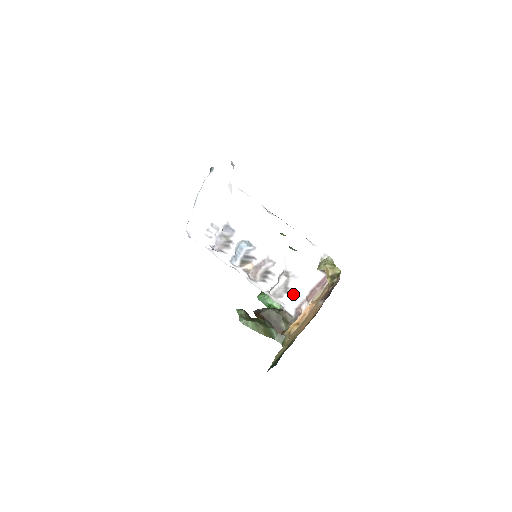
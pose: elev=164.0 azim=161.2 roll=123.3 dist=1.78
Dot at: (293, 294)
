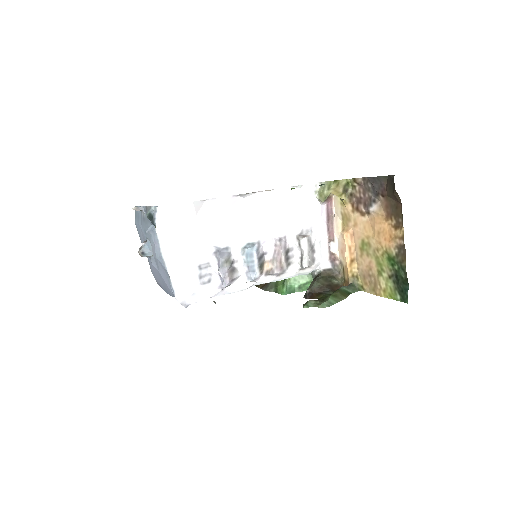
Dot at: (319, 248)
